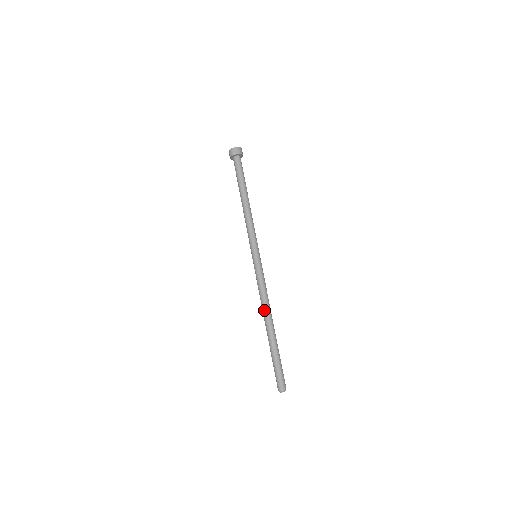
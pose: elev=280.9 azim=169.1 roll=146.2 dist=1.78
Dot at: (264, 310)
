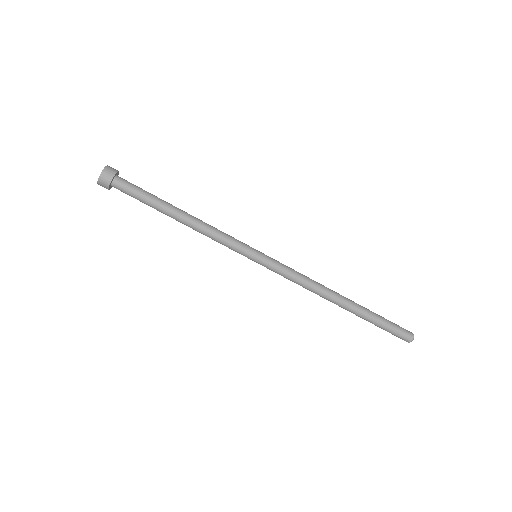
Dot at: (321, 296)
